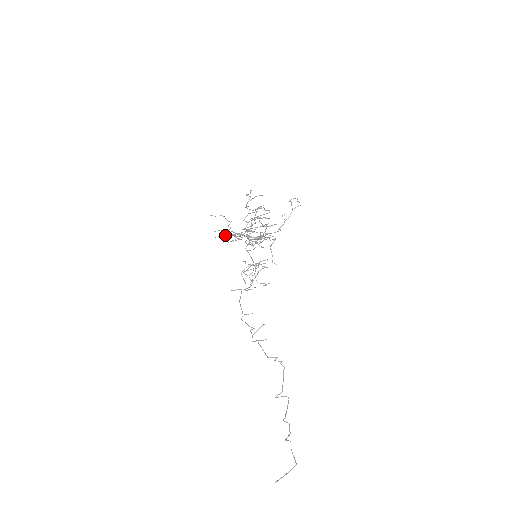
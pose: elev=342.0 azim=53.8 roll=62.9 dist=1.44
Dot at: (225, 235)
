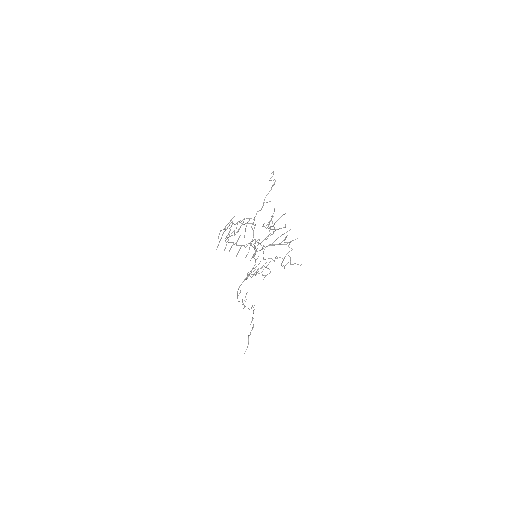
Dot at: occluded
